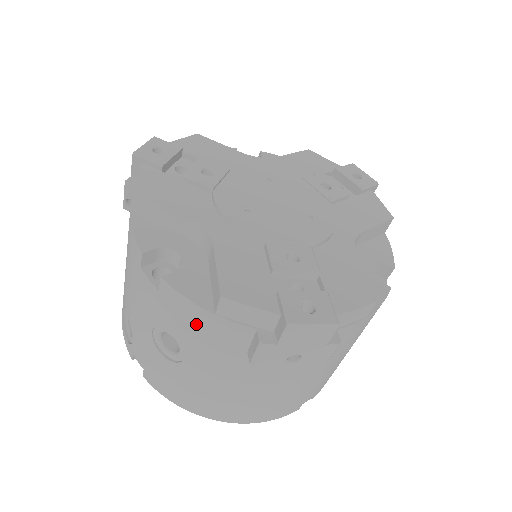
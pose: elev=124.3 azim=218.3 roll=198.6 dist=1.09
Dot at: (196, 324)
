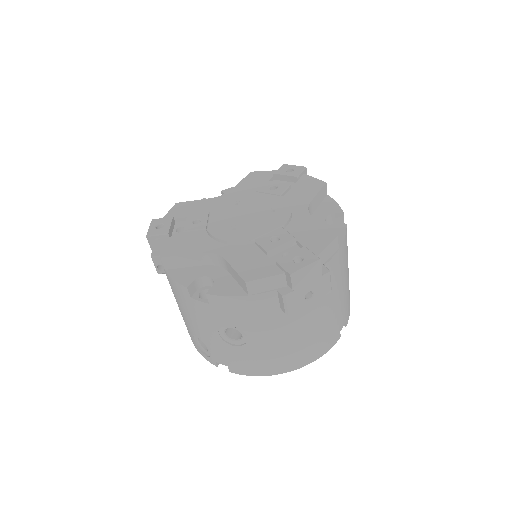
Dot at: (241, 309)
